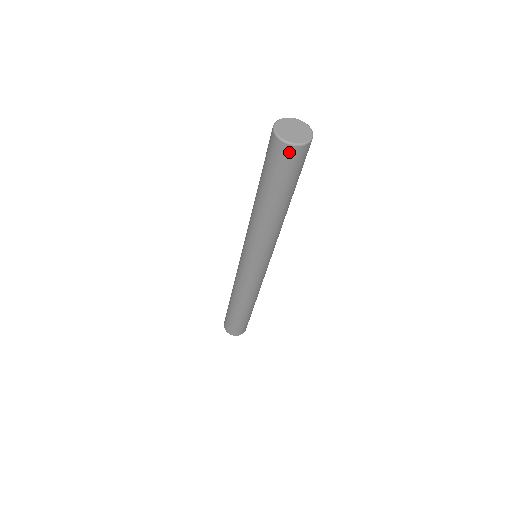
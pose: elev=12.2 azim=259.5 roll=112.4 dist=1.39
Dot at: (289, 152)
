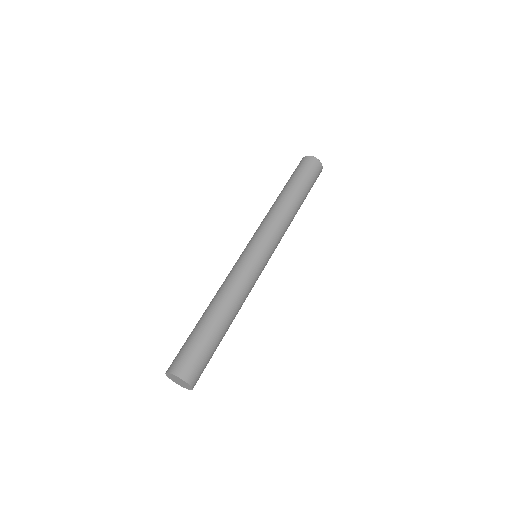
Dot at: (317, 163)
